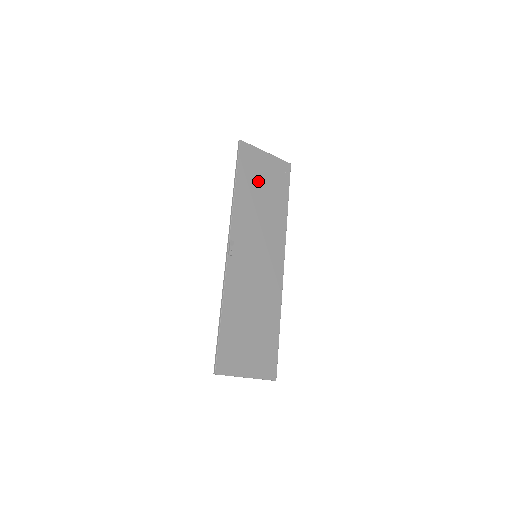
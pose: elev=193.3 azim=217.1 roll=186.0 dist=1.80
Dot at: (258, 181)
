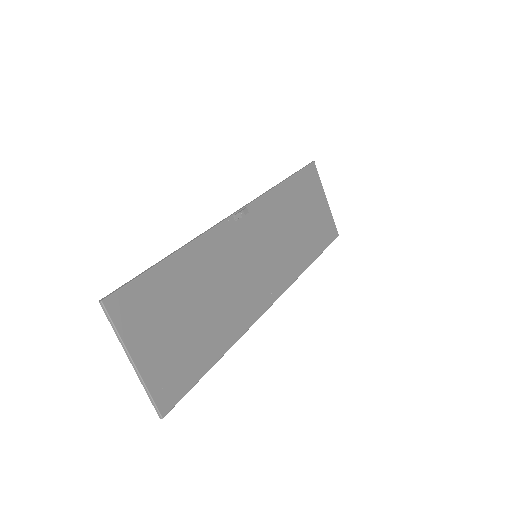
Dot at: (305, 206)
